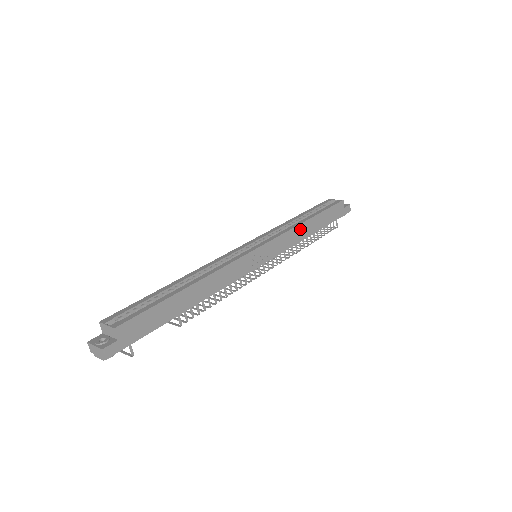
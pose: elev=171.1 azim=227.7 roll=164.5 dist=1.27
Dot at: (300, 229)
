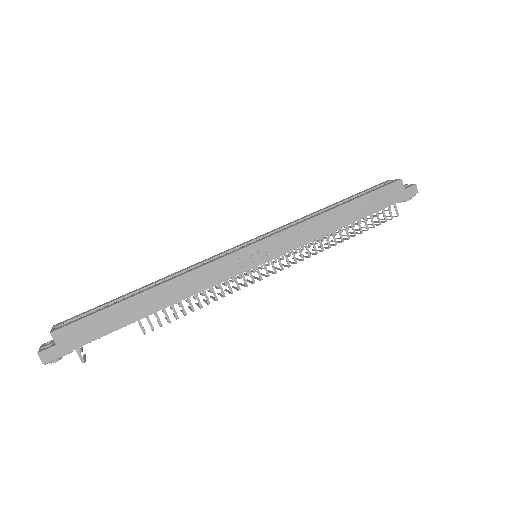
Dot at: (320, 221)
